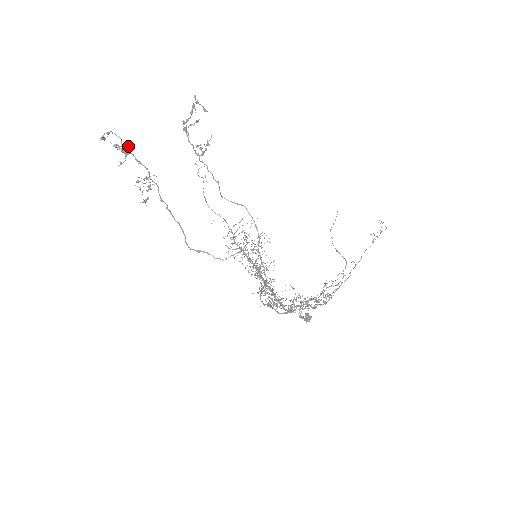
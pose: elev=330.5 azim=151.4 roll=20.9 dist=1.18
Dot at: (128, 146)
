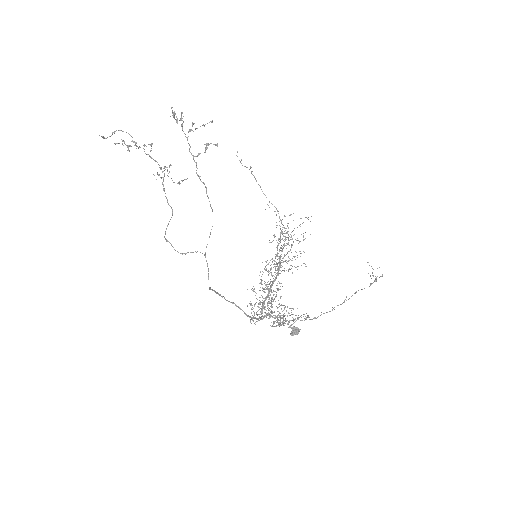
Dot at: (136, 142)
